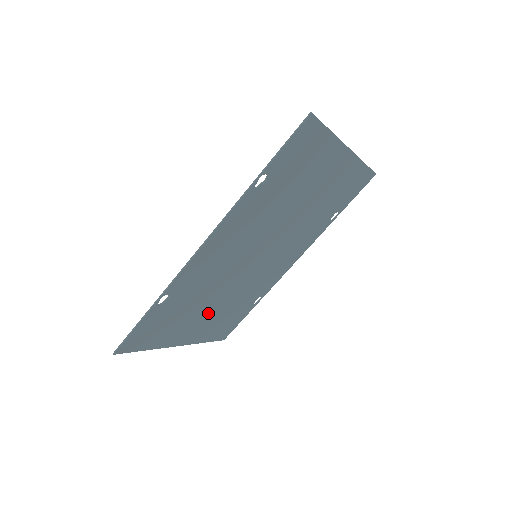
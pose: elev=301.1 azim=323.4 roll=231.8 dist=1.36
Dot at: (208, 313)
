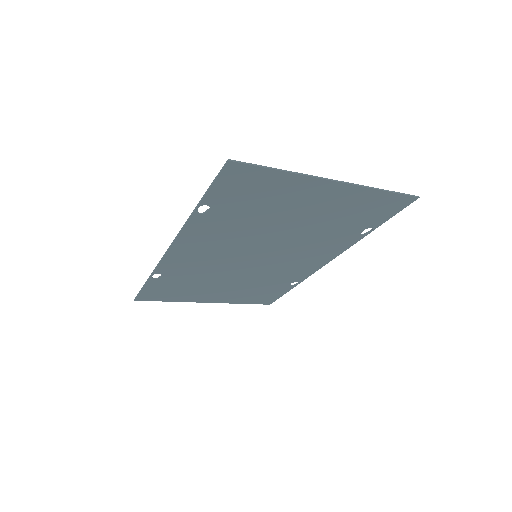
Dot at: (226, 287)
